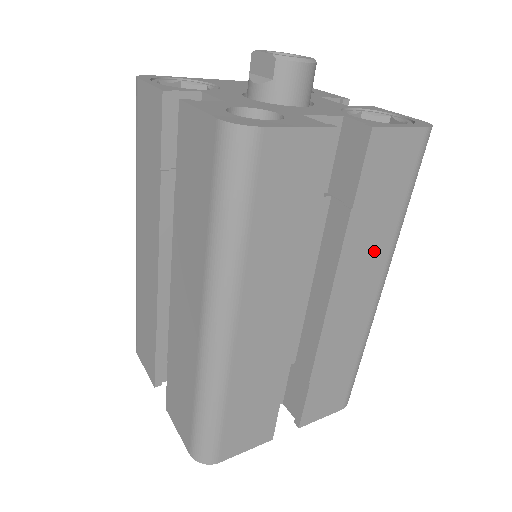
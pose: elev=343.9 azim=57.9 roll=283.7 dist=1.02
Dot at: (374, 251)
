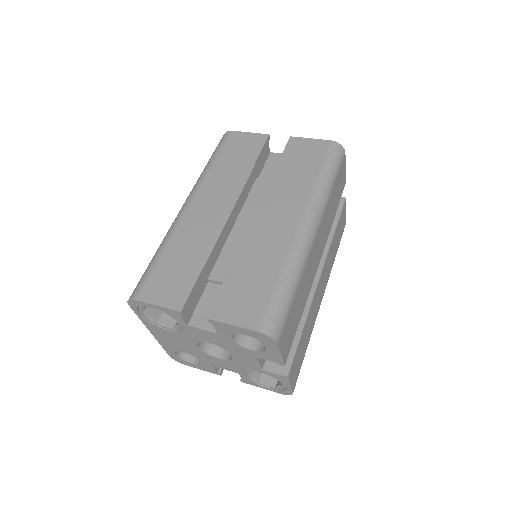
Dot at: (330, 265)
